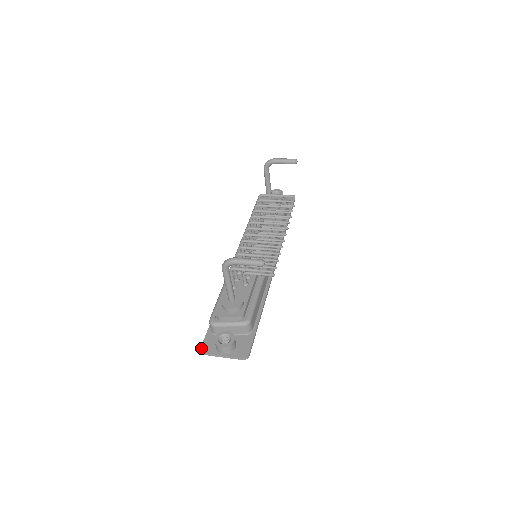
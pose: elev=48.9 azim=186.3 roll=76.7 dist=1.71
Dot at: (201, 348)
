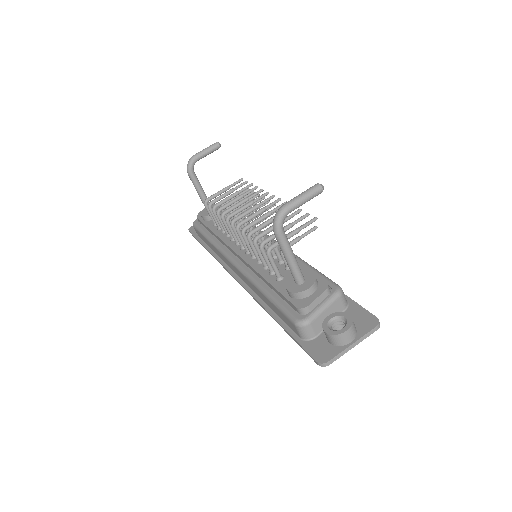
Dot at: (317, 361)
